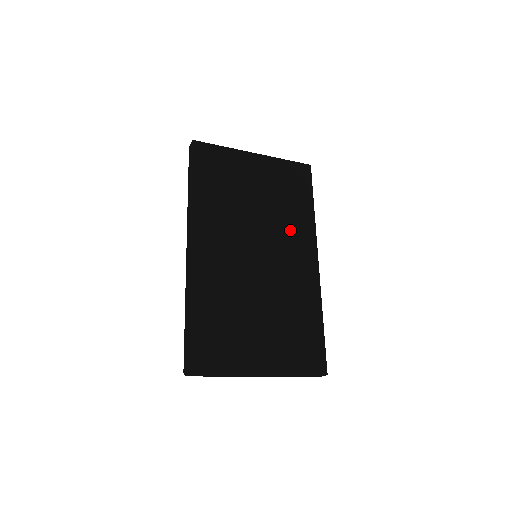
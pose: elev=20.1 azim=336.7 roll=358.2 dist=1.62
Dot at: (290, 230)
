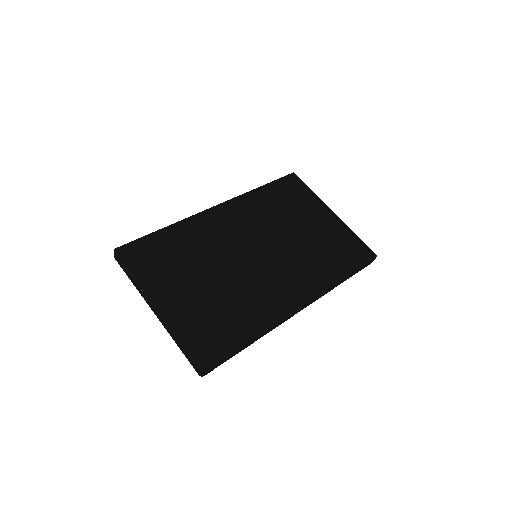
Dot at: (304, 266)
